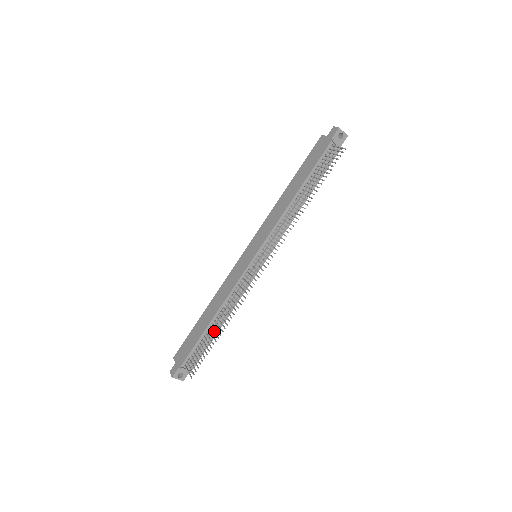
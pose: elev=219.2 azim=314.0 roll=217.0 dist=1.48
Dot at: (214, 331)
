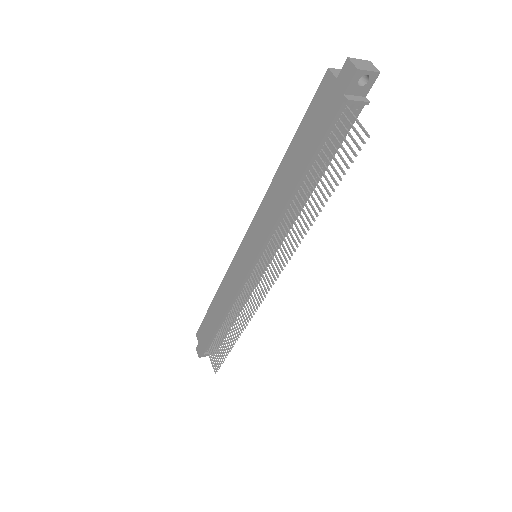
Dot at: occluded
